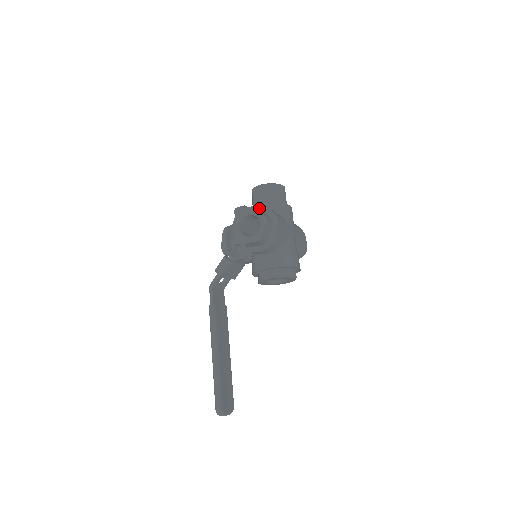
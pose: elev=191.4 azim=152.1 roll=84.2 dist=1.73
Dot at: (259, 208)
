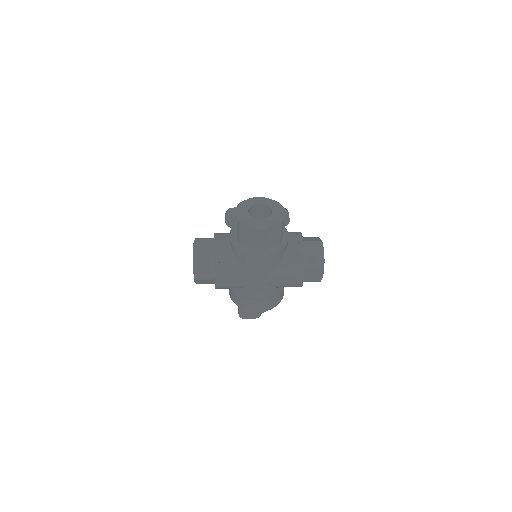
Dot at: (195, 259)
